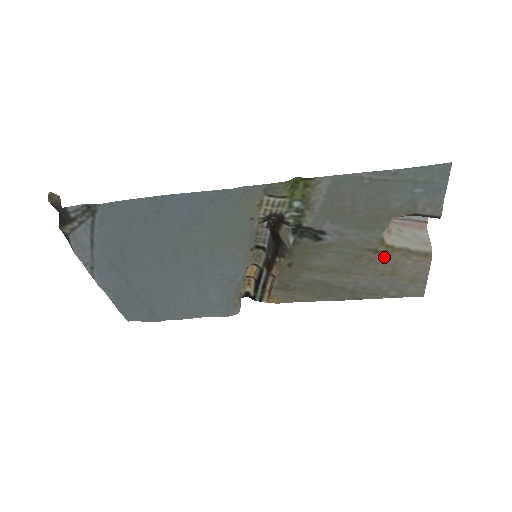
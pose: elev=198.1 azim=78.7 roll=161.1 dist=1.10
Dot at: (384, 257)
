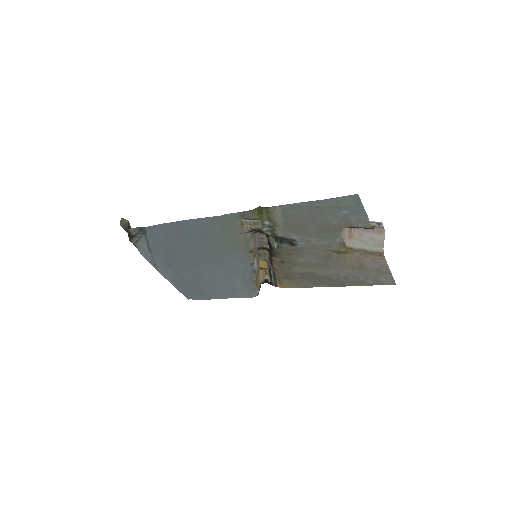
Dot at: (347, 256)
